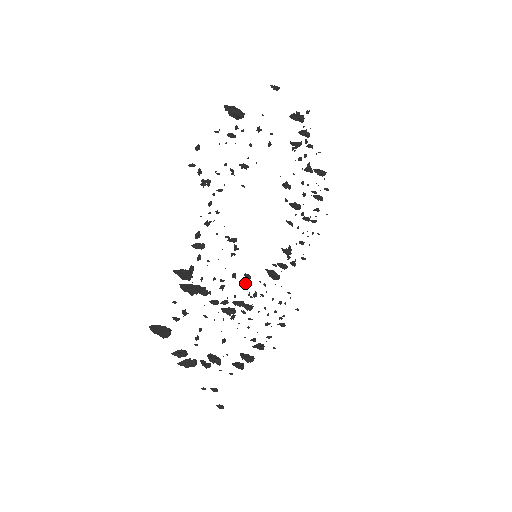
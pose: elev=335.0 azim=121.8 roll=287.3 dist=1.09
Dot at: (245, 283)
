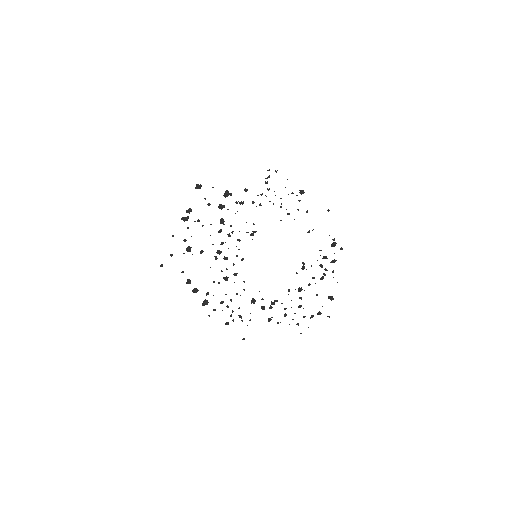
Dot at: (239, 249)
